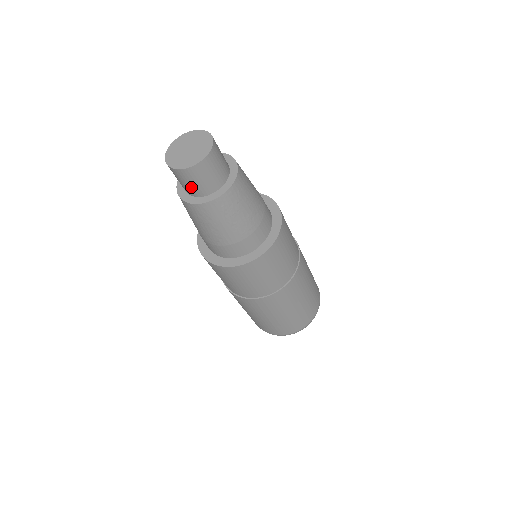
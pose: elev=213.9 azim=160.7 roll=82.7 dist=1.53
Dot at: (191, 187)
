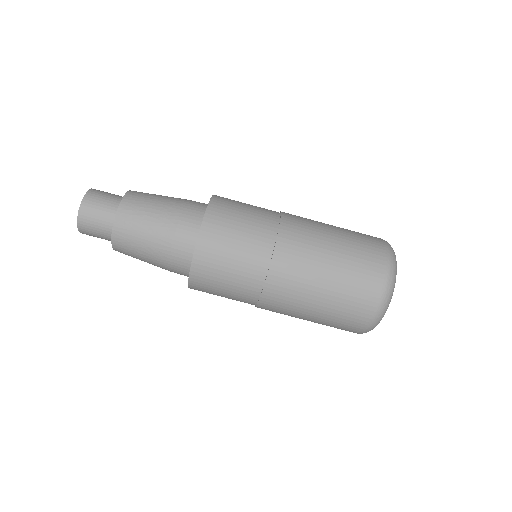
Dot at: (101, 232)
